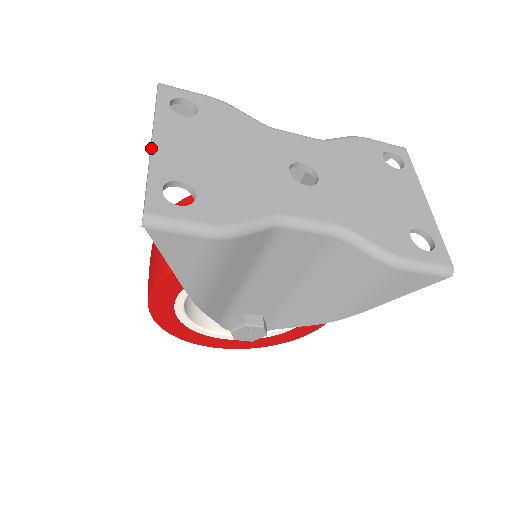
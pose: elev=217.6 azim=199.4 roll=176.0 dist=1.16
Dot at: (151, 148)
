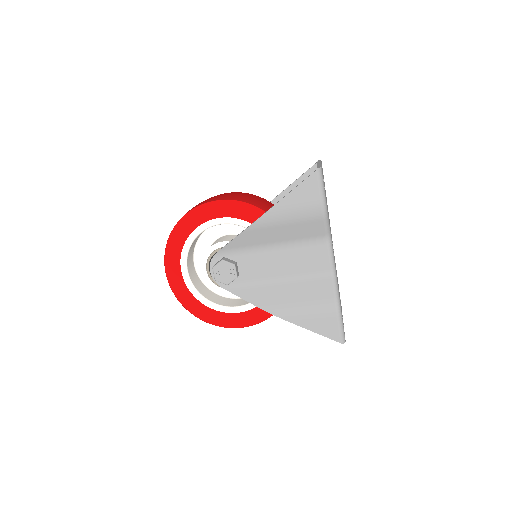
Dot at: occluded
